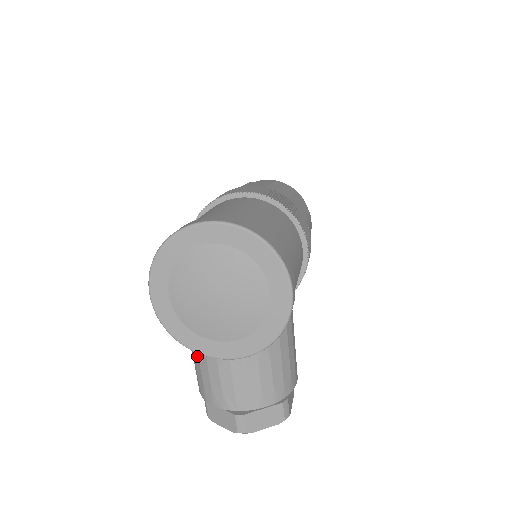
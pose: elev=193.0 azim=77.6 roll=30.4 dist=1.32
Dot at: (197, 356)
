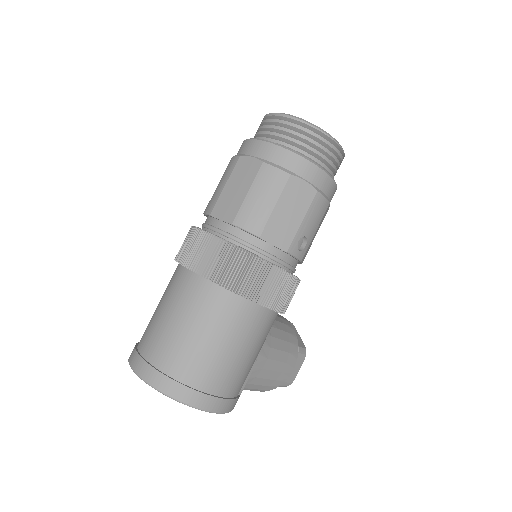
Dot at: occluded
